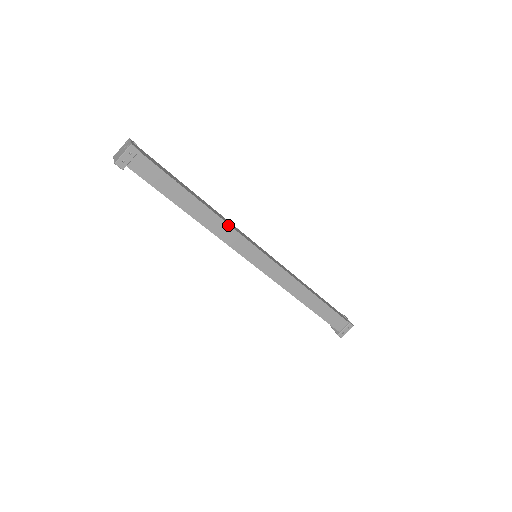
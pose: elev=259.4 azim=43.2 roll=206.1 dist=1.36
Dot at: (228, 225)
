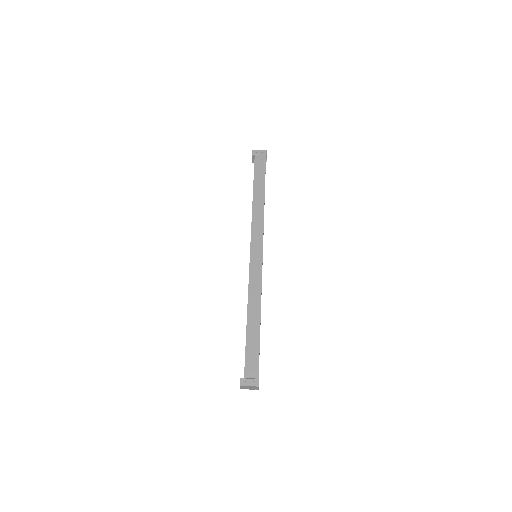
Dot at: (263, 218)
